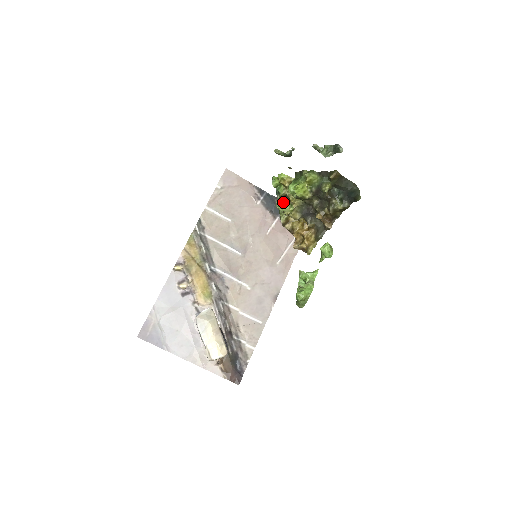
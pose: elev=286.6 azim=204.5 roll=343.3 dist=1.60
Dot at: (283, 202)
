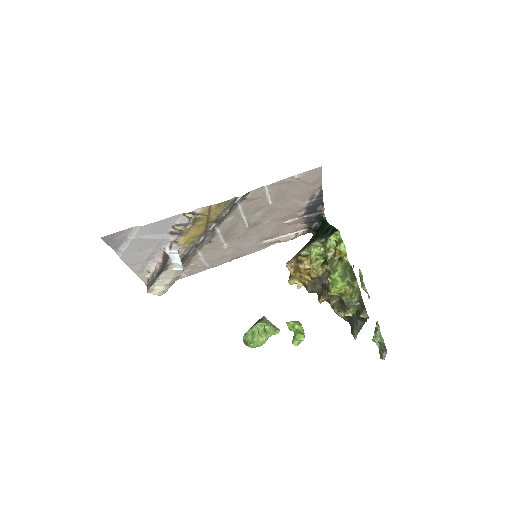
Dot at: (320, 245)
